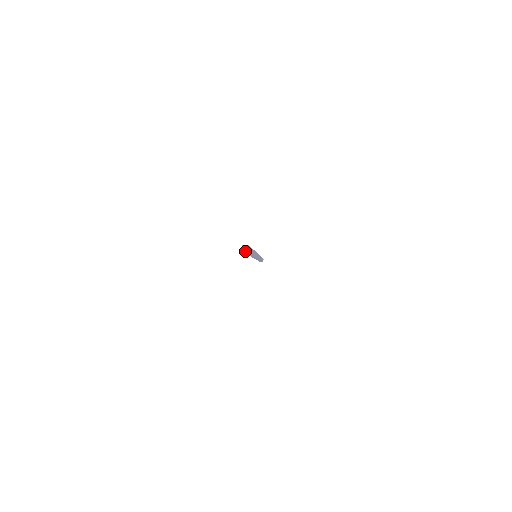
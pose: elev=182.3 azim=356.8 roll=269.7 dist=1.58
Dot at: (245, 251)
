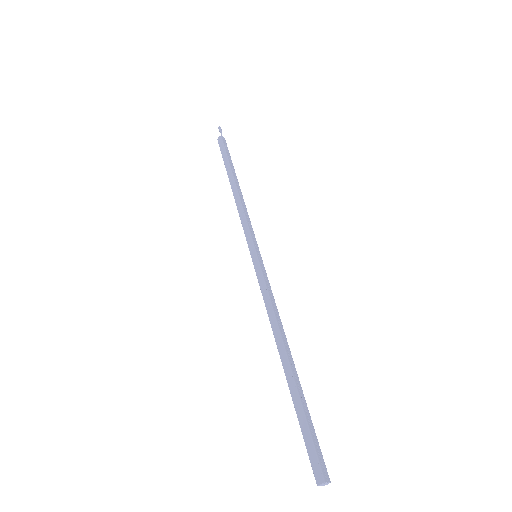
Dot at: occluded
